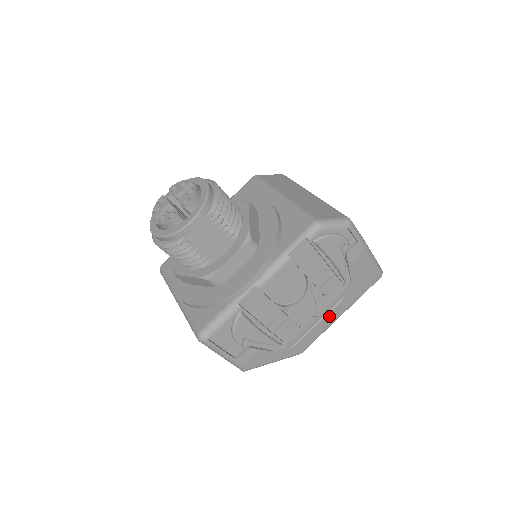
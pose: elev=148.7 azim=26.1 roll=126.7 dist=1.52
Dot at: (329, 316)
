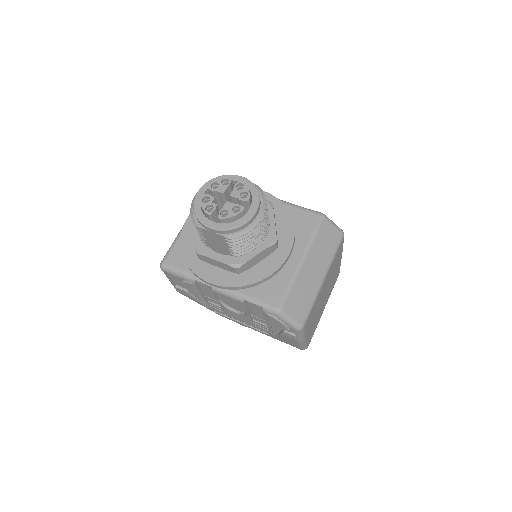
Dot at: (250, 327)
